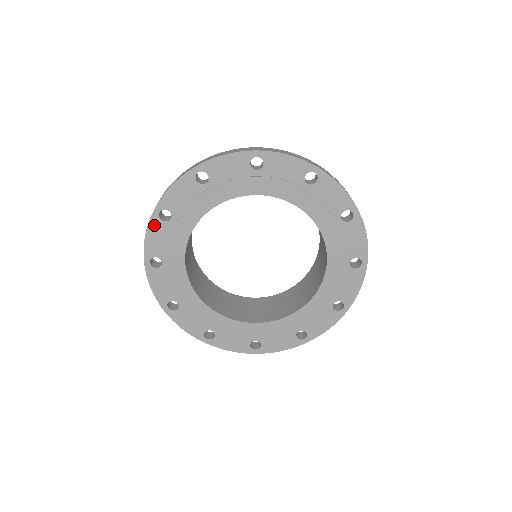
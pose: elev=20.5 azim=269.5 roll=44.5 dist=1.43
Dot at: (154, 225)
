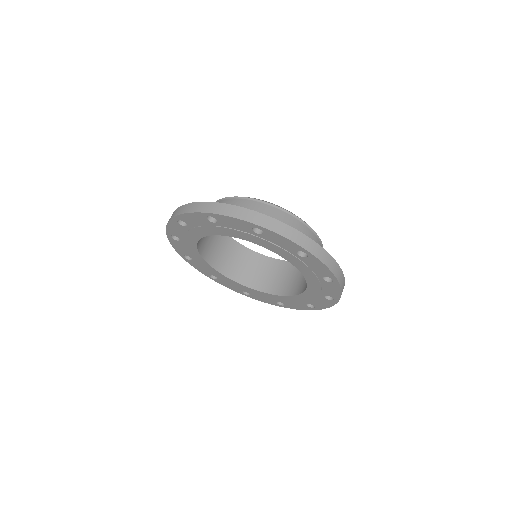
Dot at: (173, 241)
